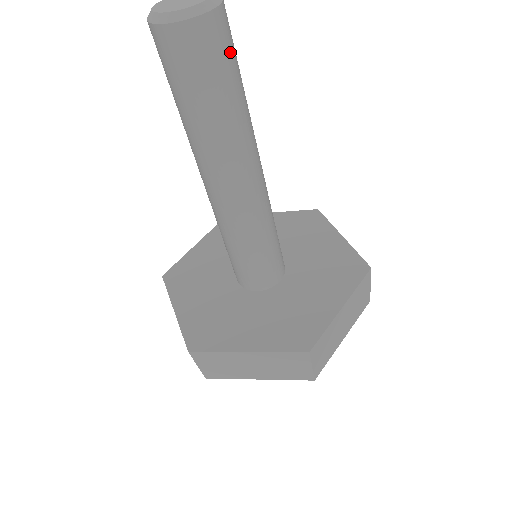
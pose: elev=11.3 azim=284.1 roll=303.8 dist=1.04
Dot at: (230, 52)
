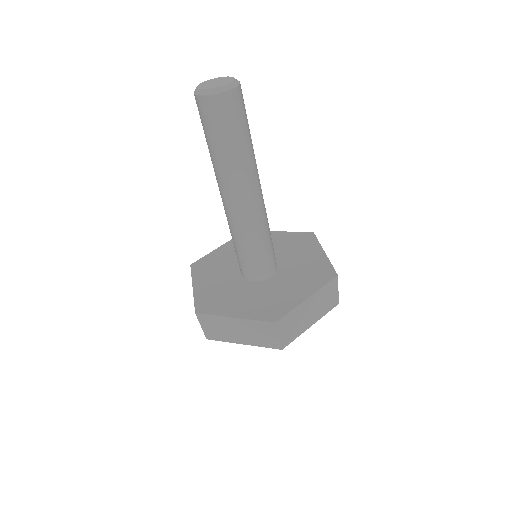
Dot at: (241, 114)
